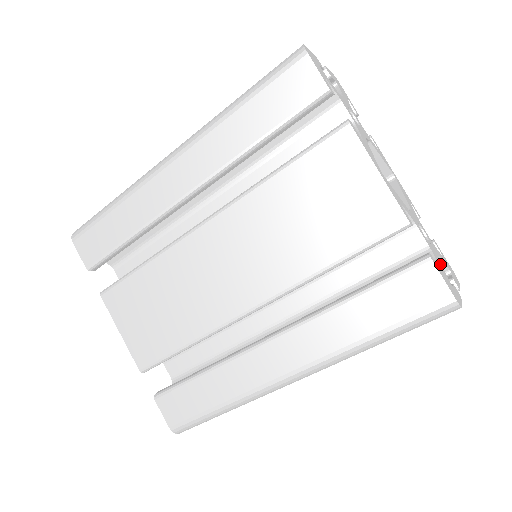
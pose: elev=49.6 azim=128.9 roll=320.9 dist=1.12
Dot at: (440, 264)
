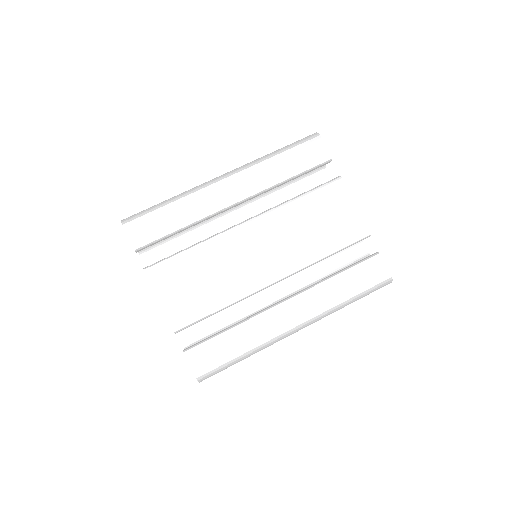
Dot at: occluded
